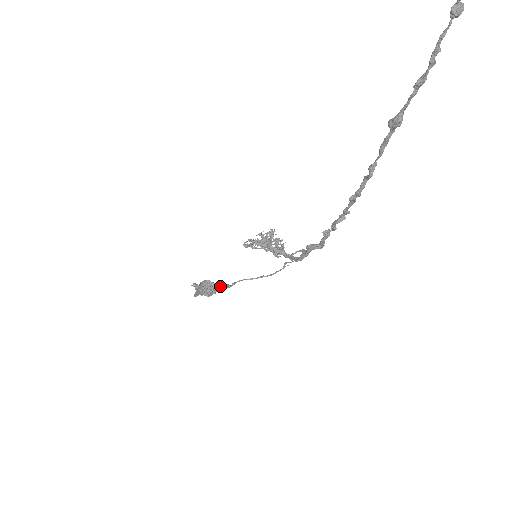
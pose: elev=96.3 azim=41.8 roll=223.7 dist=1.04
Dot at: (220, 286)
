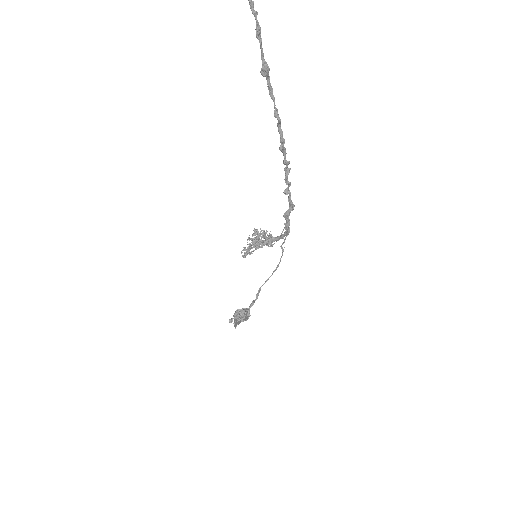
Dot at: occluded
